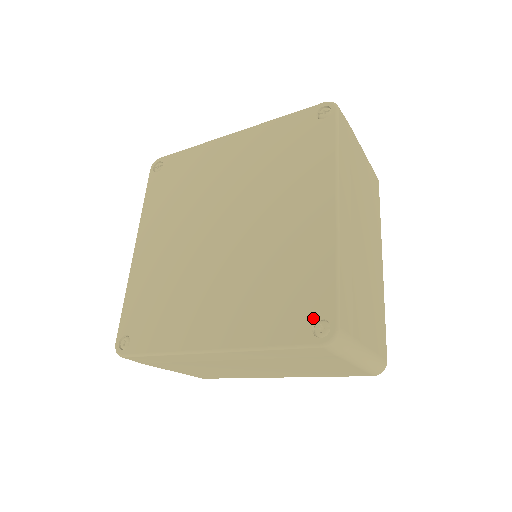
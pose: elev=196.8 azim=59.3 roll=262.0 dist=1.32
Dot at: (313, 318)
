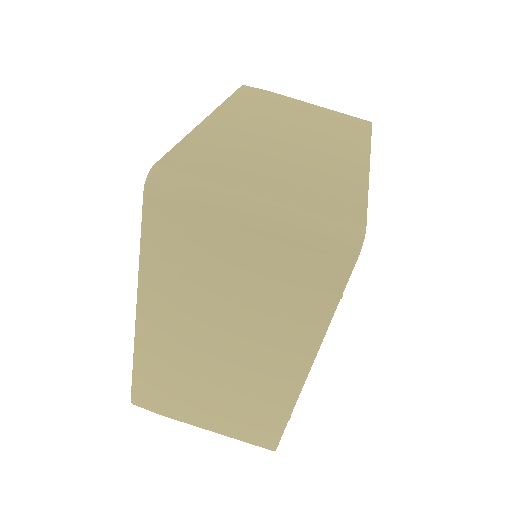
Dot at: occluded
